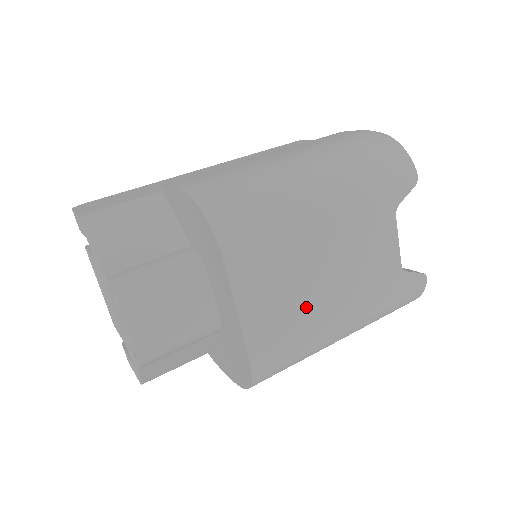
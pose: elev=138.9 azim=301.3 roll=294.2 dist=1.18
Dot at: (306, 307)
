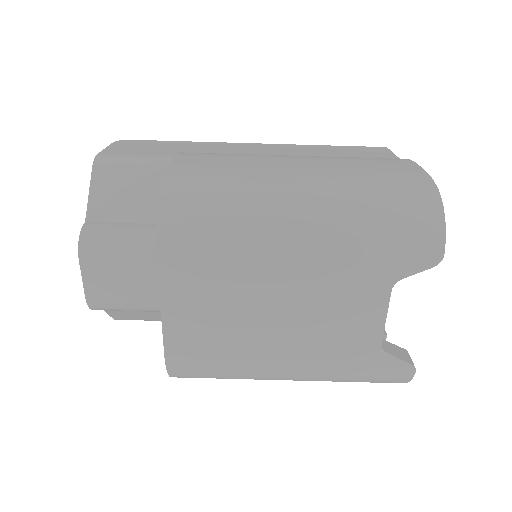
Dot at: (241, 336)
